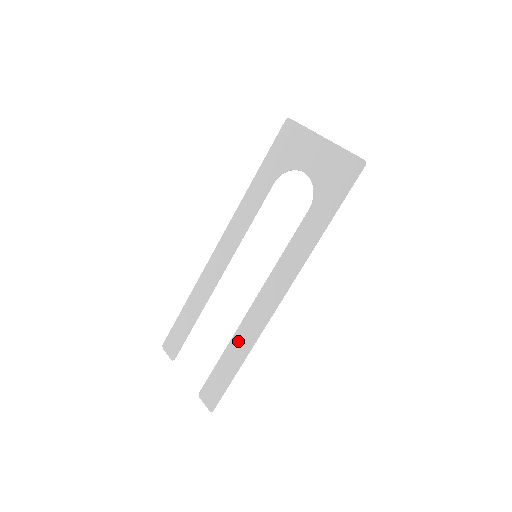
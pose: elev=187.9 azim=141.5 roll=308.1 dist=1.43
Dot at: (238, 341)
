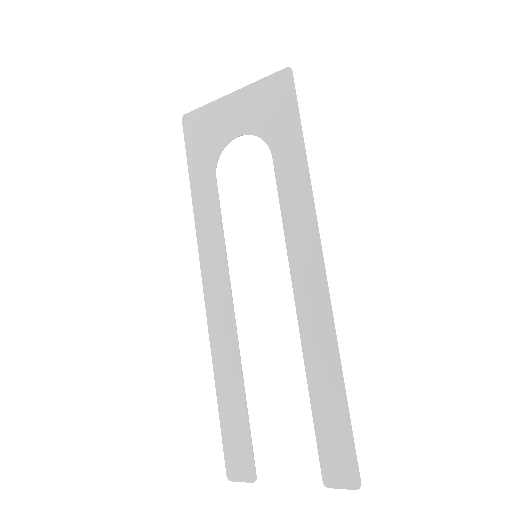
Dot at: (315, 362)
